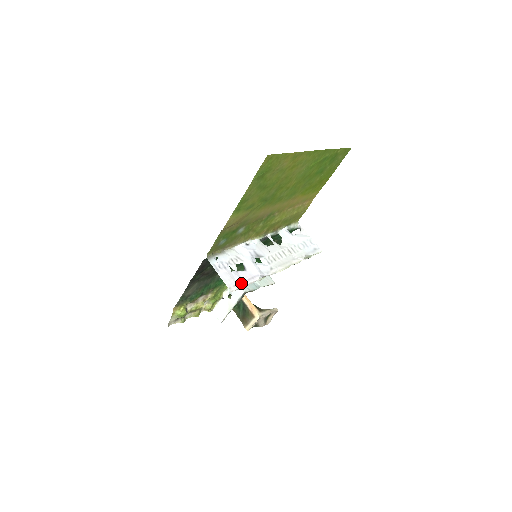
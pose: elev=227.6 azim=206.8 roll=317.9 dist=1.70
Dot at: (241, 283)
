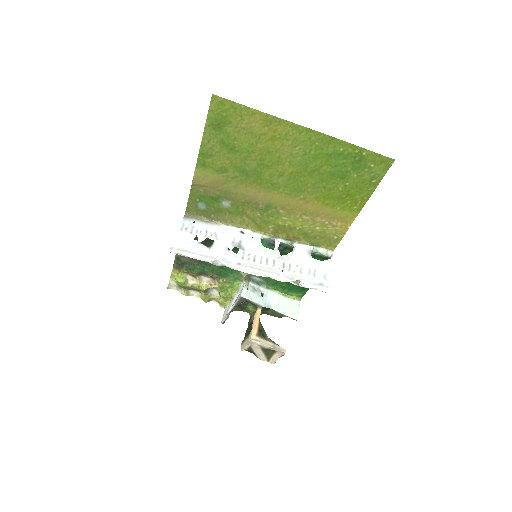
Dot at: (188, 252)
